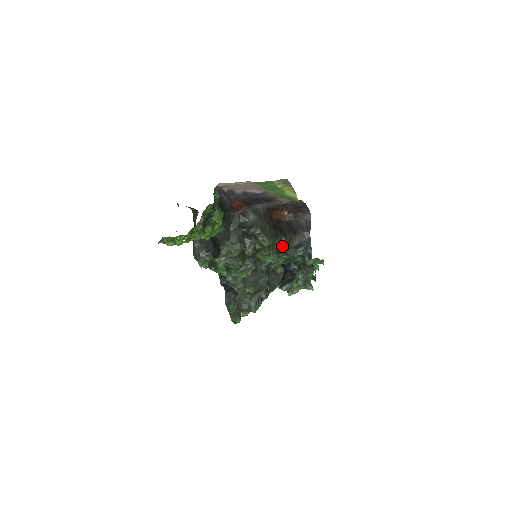
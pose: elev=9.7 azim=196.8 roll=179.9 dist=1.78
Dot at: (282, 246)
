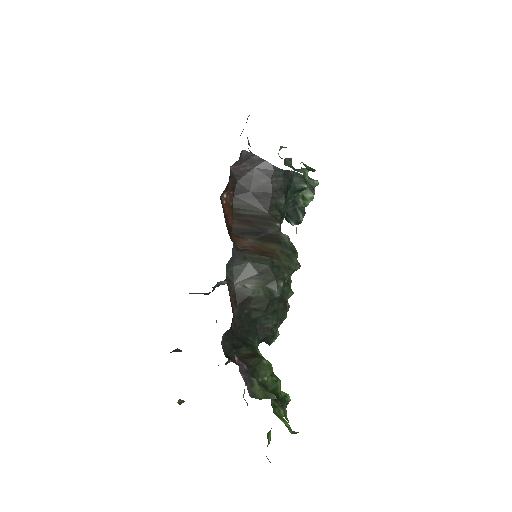
Dot at: occluded
